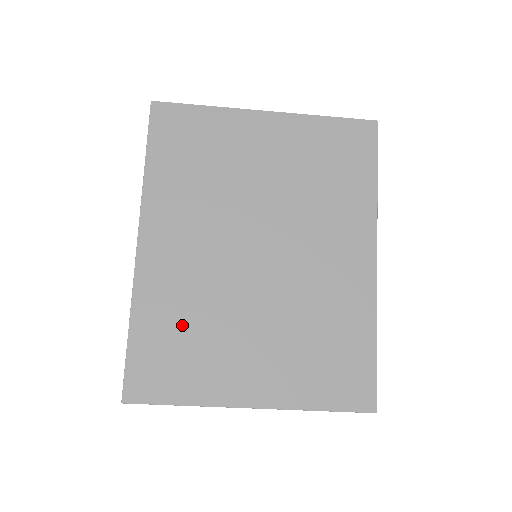
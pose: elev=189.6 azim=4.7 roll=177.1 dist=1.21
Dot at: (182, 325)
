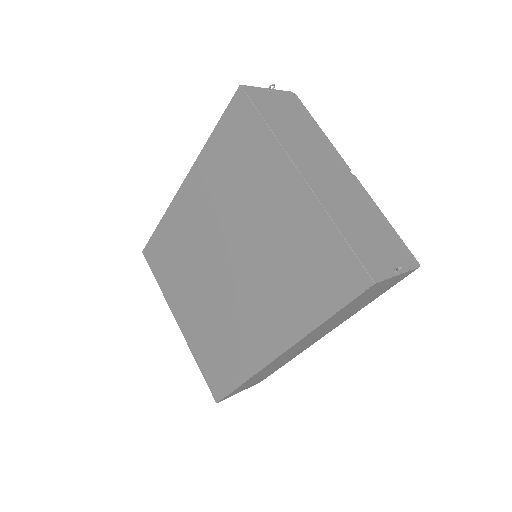
Dot at: (175, 251)
